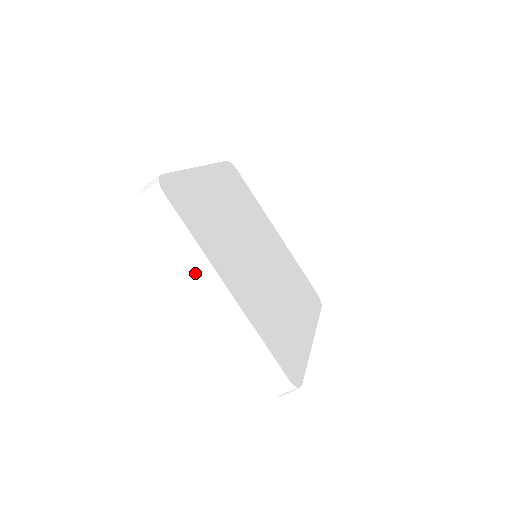
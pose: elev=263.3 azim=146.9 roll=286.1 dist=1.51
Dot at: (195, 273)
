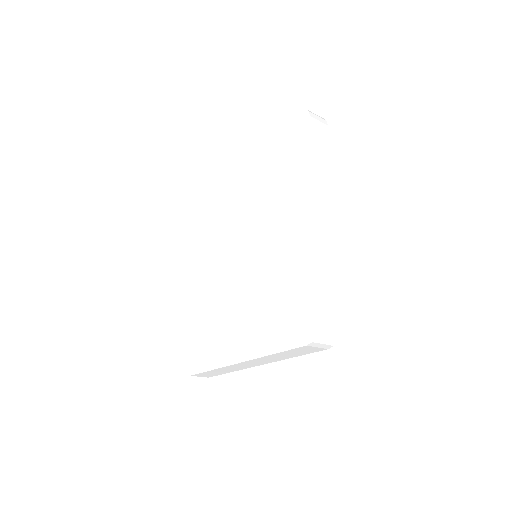
Dot at: (318, 182)
